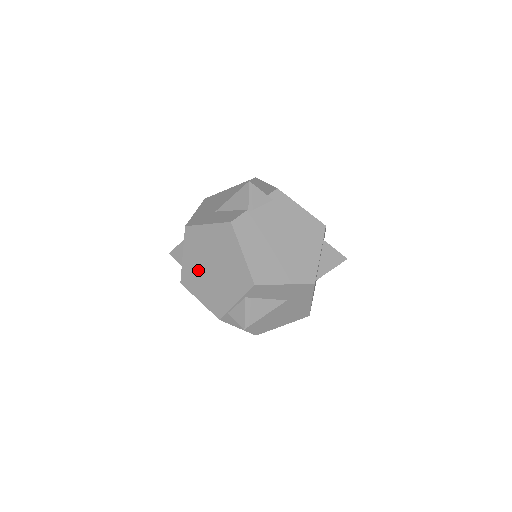
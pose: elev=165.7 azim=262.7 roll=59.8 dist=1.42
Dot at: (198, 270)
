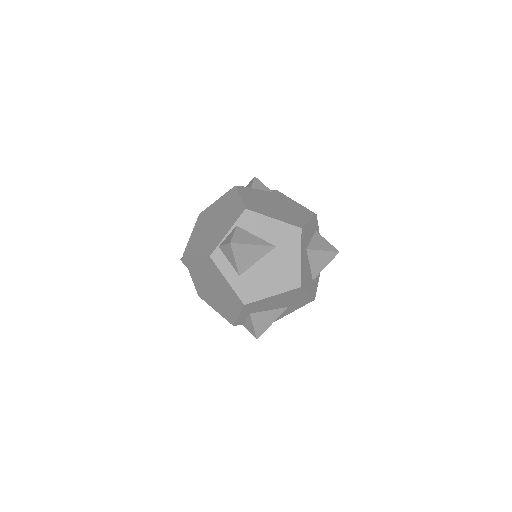
Dot at: (201, 234)
